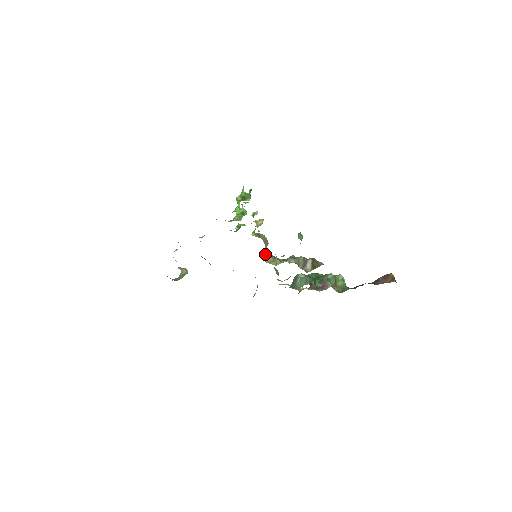
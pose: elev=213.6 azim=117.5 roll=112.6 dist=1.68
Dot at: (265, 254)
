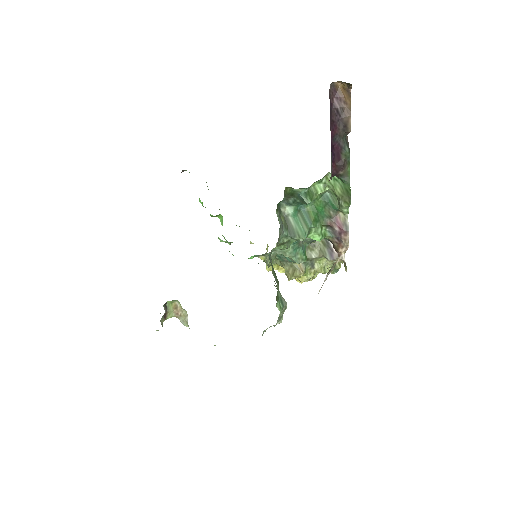
Dot at: occluded
